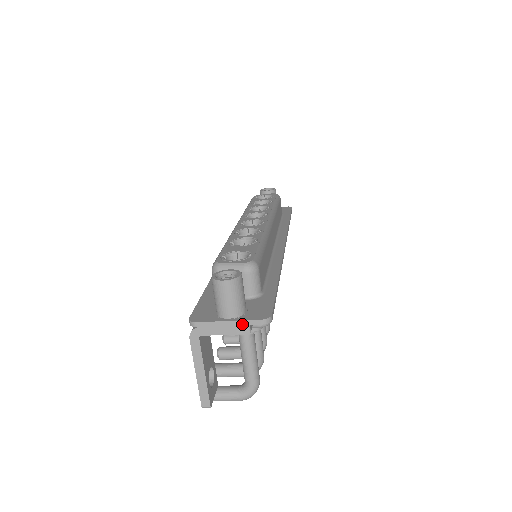
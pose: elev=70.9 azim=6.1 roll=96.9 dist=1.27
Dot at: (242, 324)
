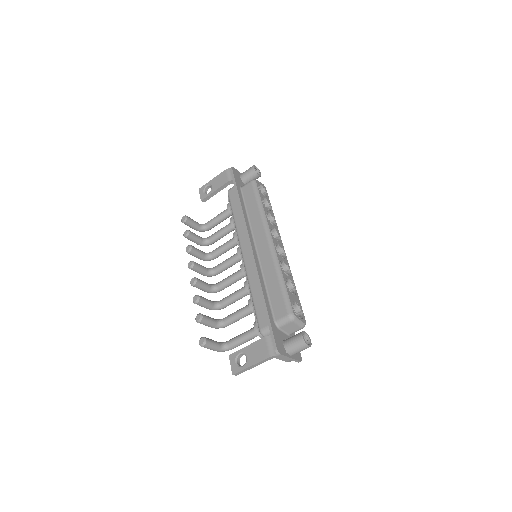
Dot at: (293, 360)
